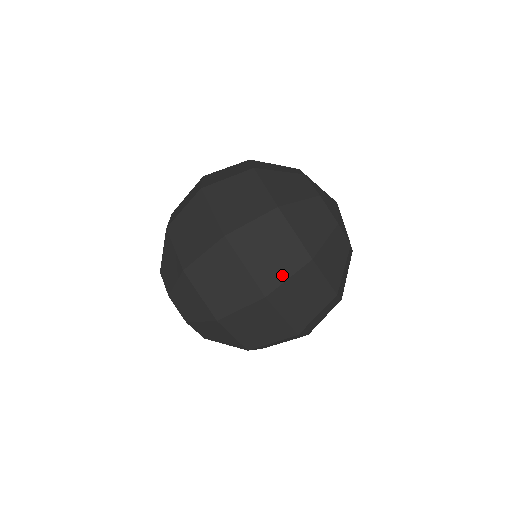
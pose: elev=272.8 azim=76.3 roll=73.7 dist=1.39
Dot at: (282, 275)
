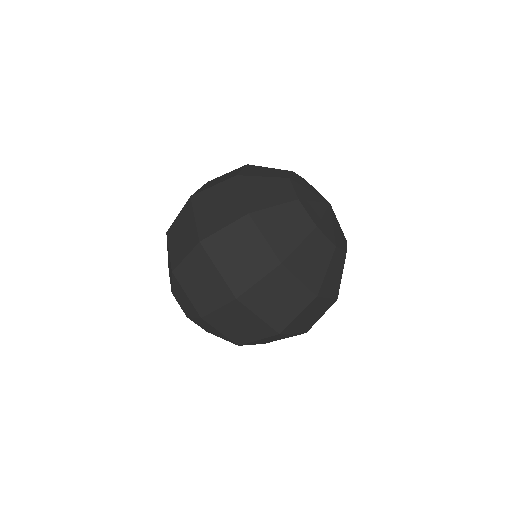
Dot at: (292, 315)
